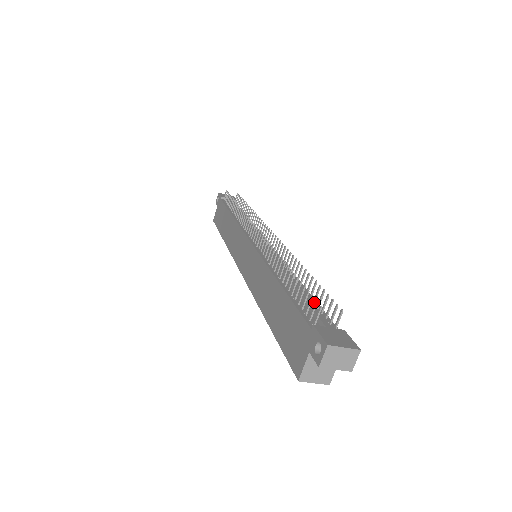
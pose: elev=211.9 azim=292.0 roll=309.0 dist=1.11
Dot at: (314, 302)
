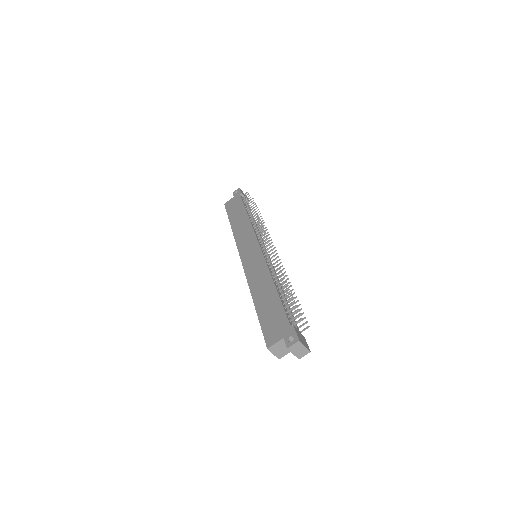
Dot at: occluded
